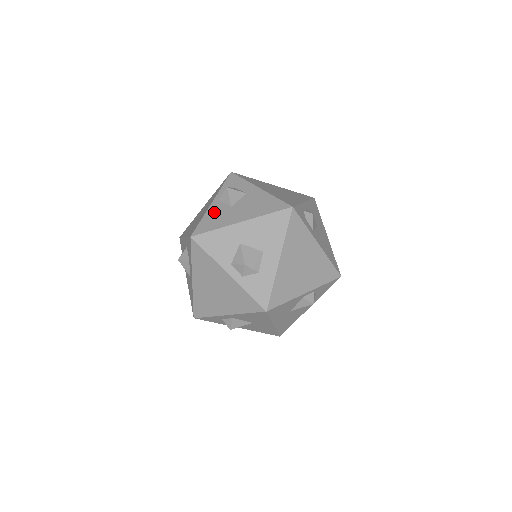
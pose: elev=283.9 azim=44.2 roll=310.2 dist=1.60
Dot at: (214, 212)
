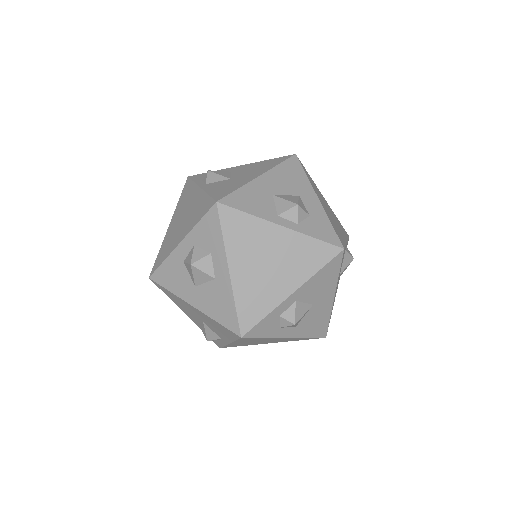
Dot at: (215, 187)
